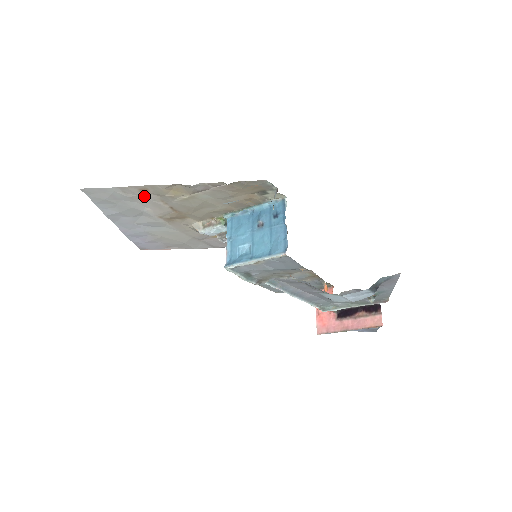
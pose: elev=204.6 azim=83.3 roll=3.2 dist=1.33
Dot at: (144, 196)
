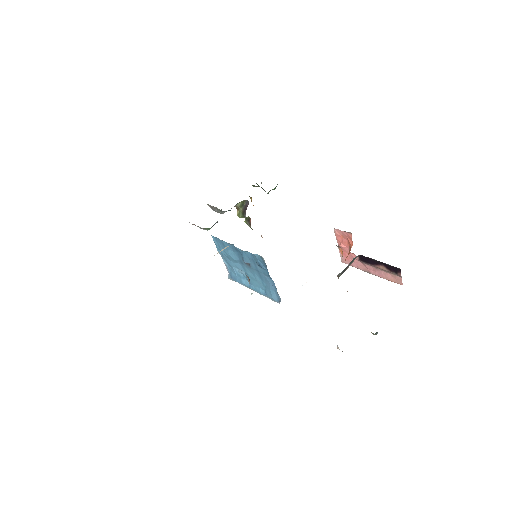
Dot at: occluded
